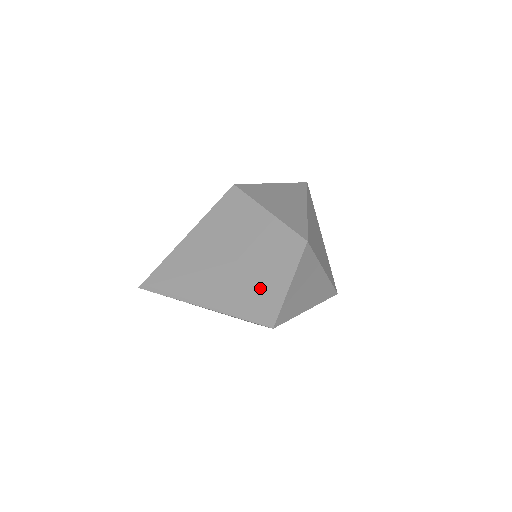
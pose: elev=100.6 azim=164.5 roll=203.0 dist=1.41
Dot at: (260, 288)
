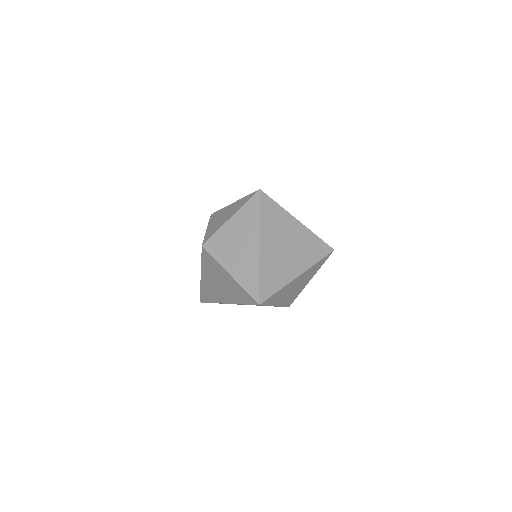
Dot at: occluded
